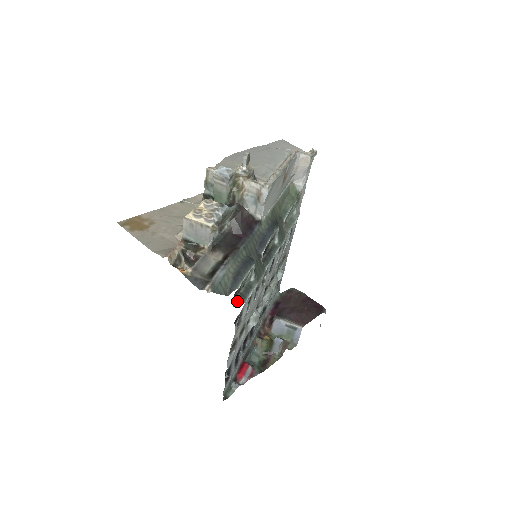
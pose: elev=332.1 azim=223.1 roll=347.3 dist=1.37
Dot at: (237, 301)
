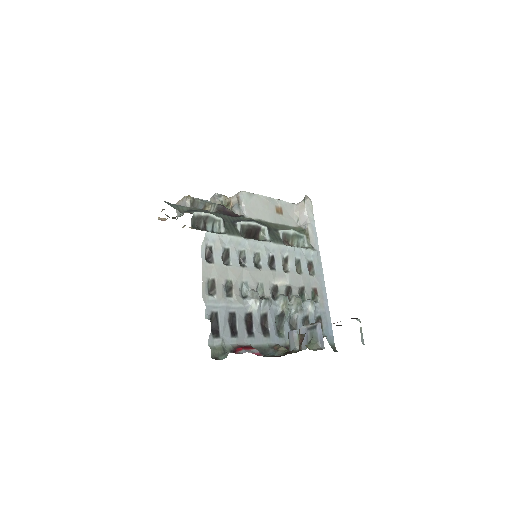
Dot at: occluded
